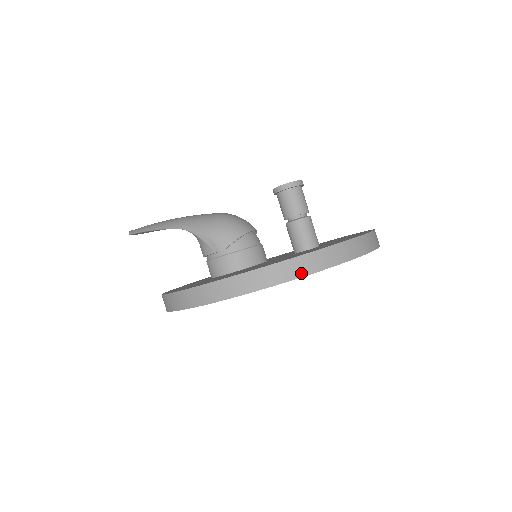
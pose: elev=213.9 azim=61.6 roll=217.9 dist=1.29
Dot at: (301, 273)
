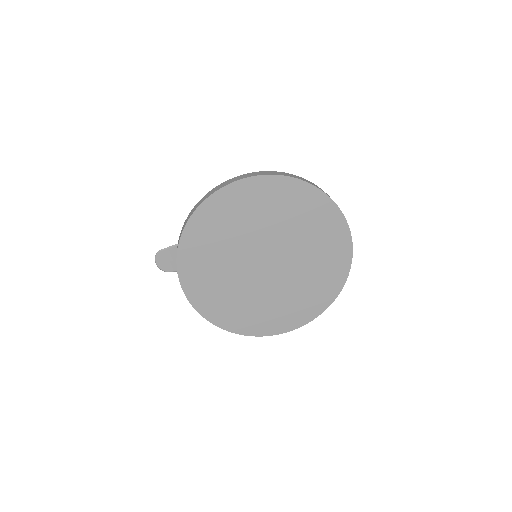
Dot at: (299, 179)
